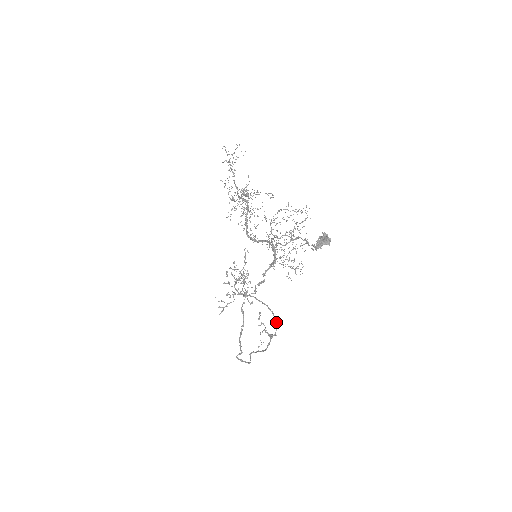
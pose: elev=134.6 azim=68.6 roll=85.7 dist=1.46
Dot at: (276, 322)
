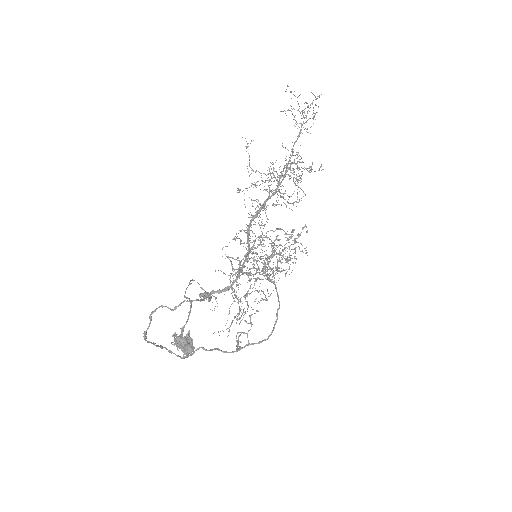
Dot at: (271, 332)
